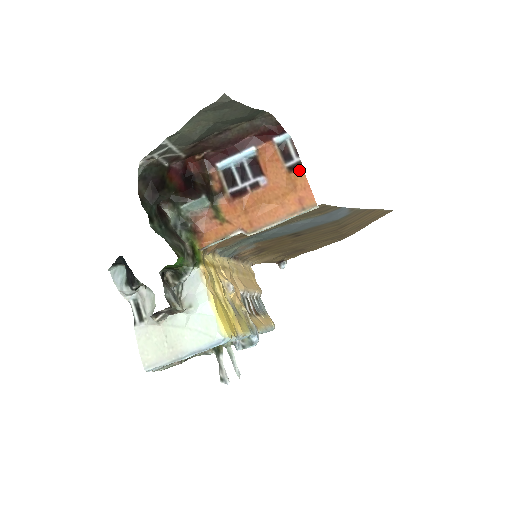
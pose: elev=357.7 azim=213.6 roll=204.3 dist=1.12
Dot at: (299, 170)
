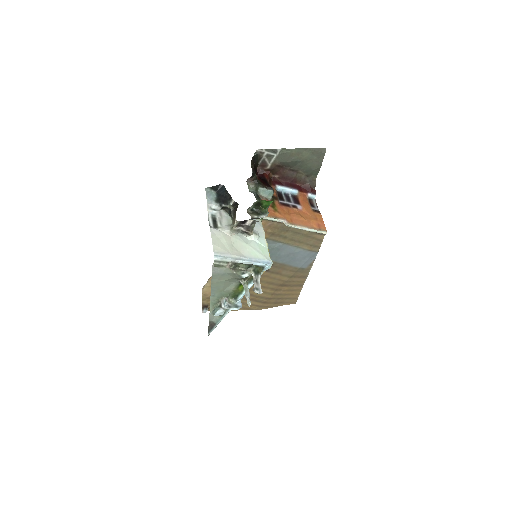
Dot at: (319, 213)
